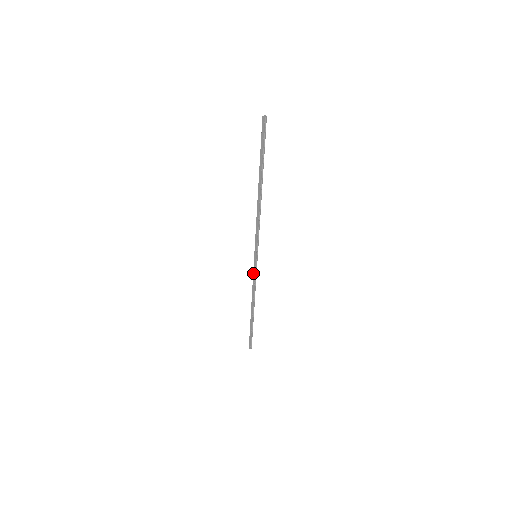
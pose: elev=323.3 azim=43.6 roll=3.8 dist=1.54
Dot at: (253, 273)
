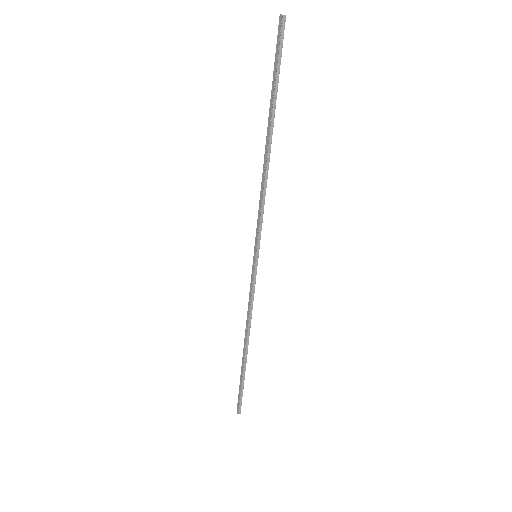
Dot at: (250, 285)
